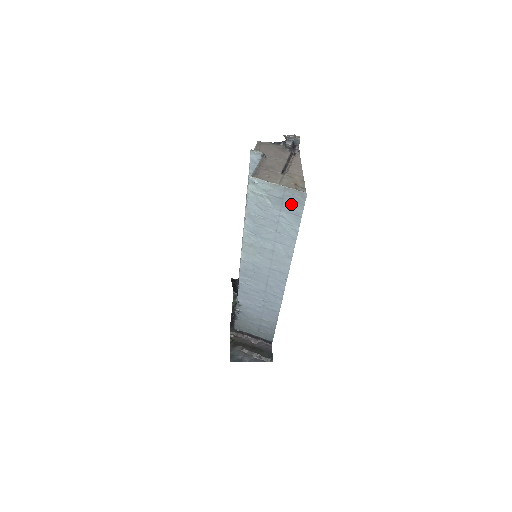
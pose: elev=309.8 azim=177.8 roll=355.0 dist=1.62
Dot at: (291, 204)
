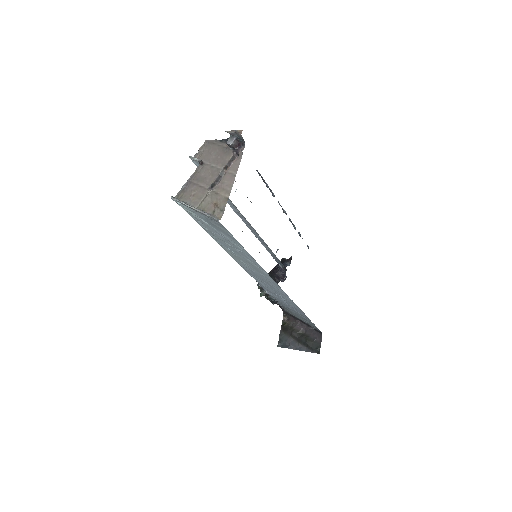
Dot at: (218, 227)
